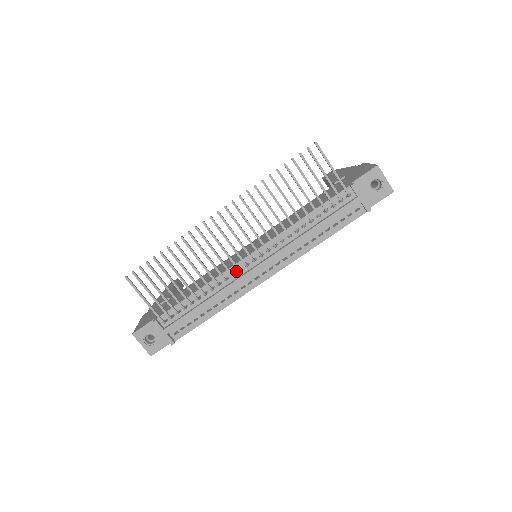
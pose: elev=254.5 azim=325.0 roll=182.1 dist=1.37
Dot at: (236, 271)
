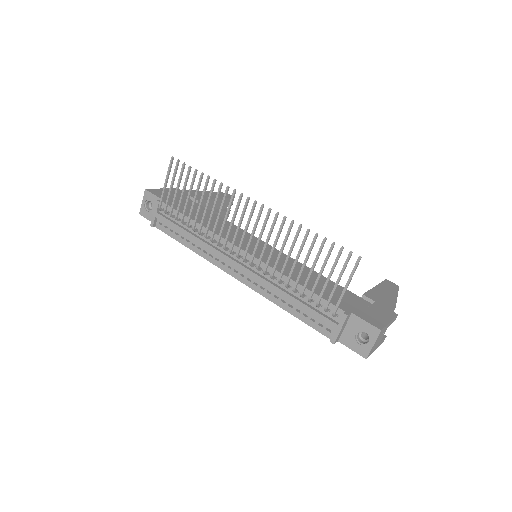
Dot at: occluded
